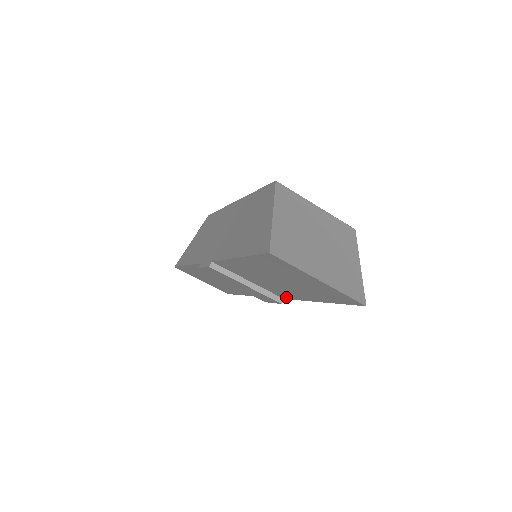
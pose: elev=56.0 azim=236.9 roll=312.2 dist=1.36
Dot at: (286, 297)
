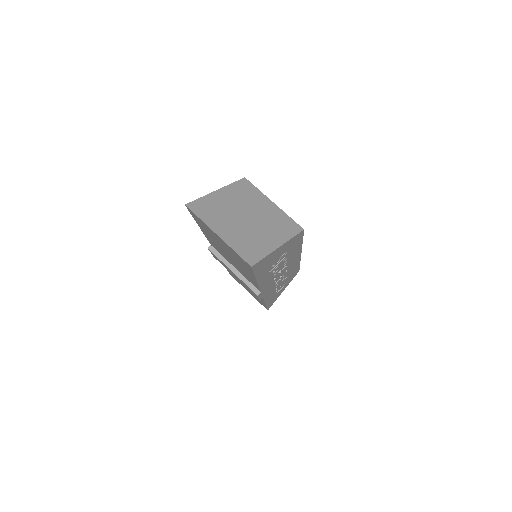
Dot at: (257, 287)
